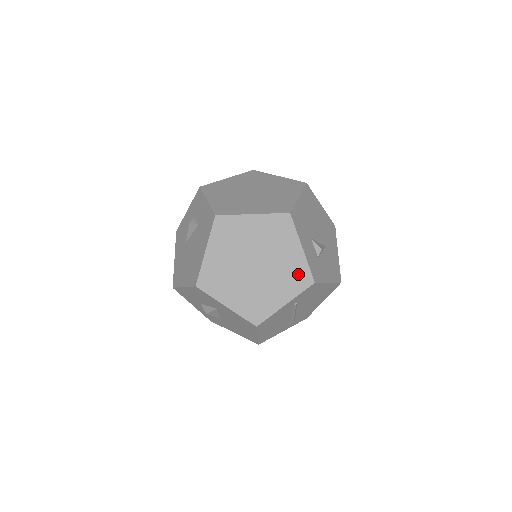
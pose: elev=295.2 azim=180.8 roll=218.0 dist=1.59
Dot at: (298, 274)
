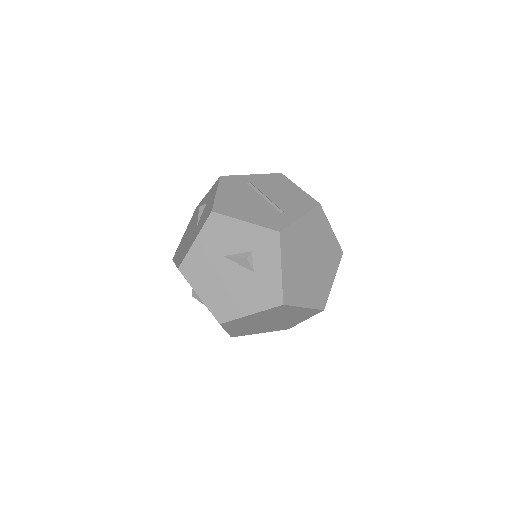
Dot at: (286, 326)
